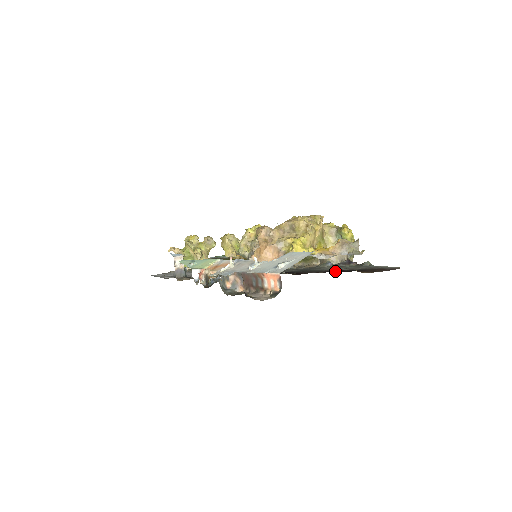
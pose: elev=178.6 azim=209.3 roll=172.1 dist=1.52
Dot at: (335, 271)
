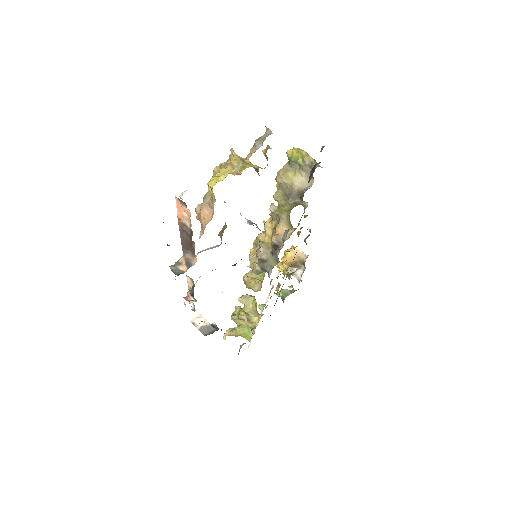
Dot at: occluded
